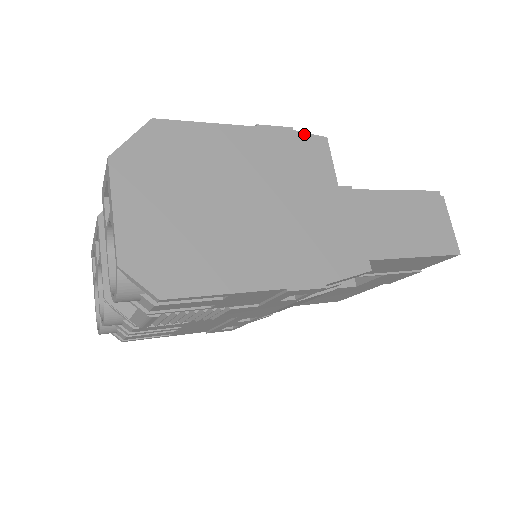
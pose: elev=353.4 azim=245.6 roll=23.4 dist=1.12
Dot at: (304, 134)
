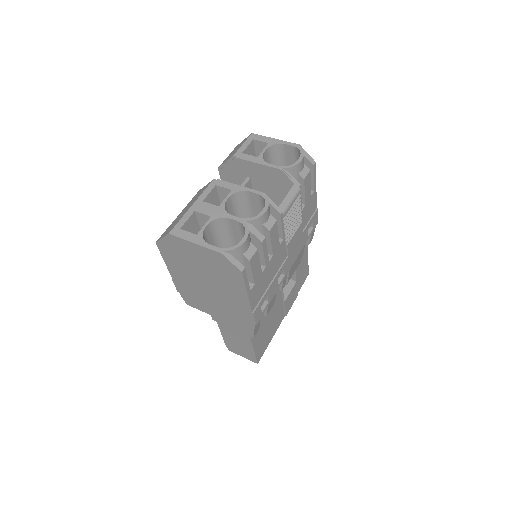
Dot at: occluded
